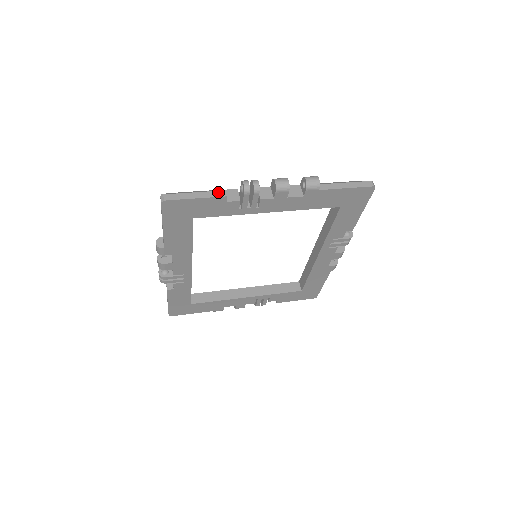
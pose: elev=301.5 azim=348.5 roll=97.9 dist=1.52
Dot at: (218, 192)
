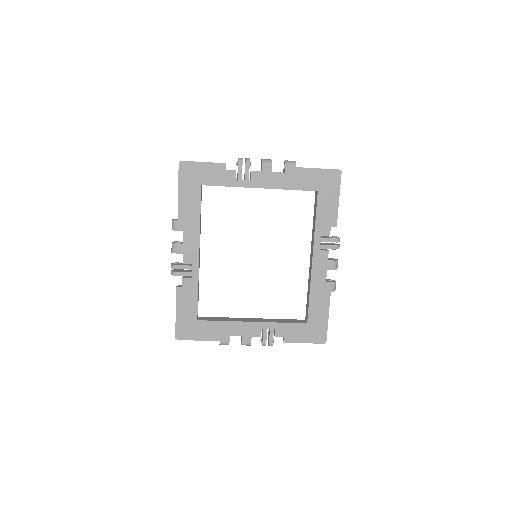
Dot at: (220, 163)
